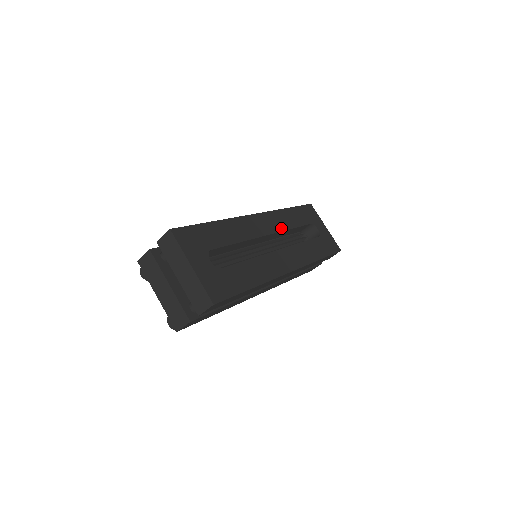
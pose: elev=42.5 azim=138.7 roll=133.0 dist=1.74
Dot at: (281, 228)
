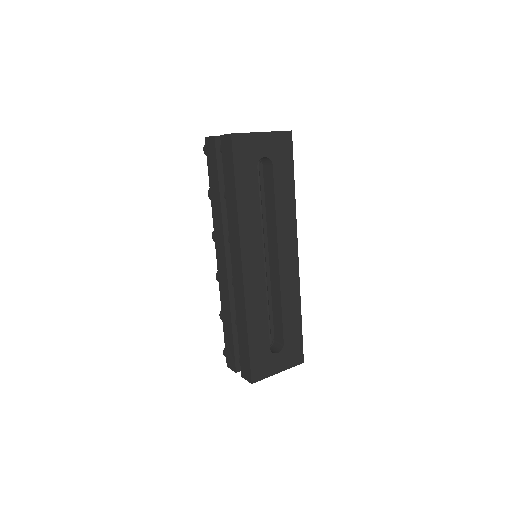
Dot at: (259, 236)
